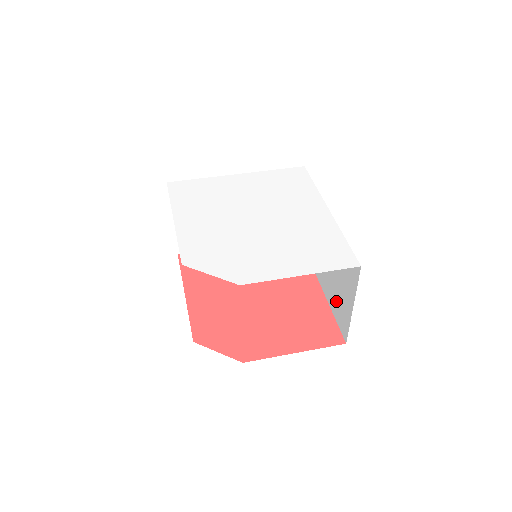
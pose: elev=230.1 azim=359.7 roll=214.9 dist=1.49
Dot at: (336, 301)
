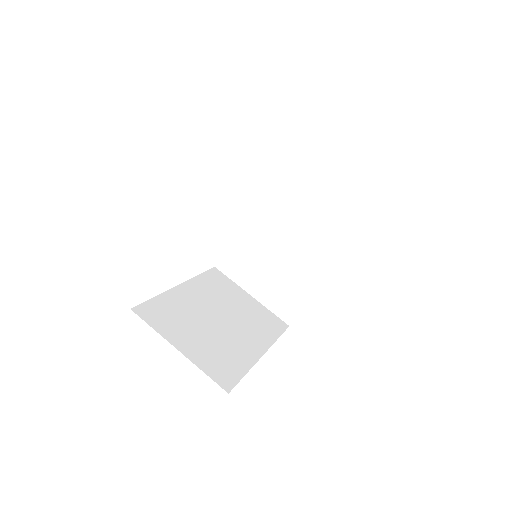
Dot at: occluded
